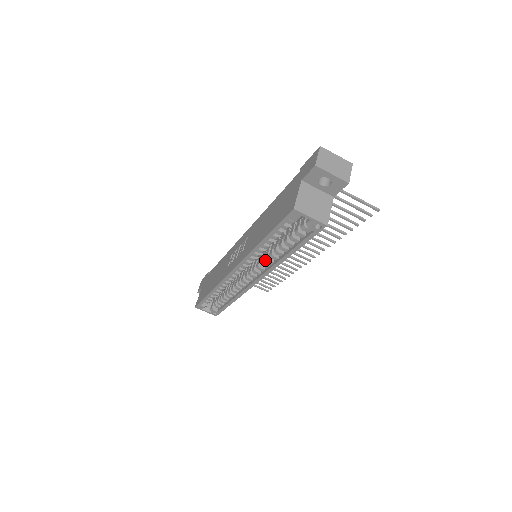
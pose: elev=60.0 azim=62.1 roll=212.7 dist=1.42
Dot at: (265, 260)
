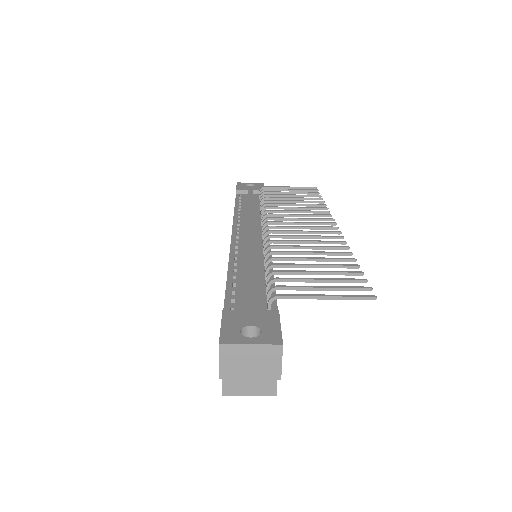
Dot at: occluded
